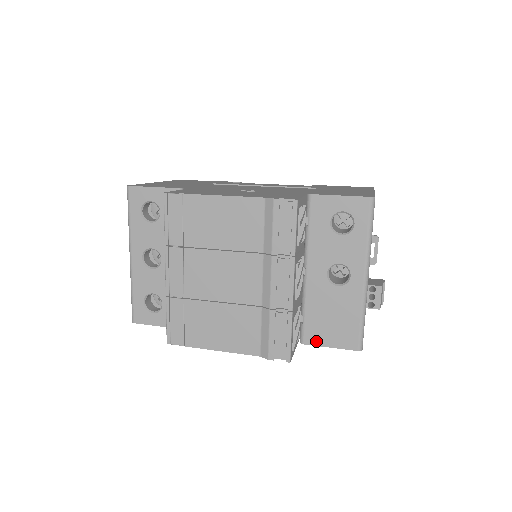
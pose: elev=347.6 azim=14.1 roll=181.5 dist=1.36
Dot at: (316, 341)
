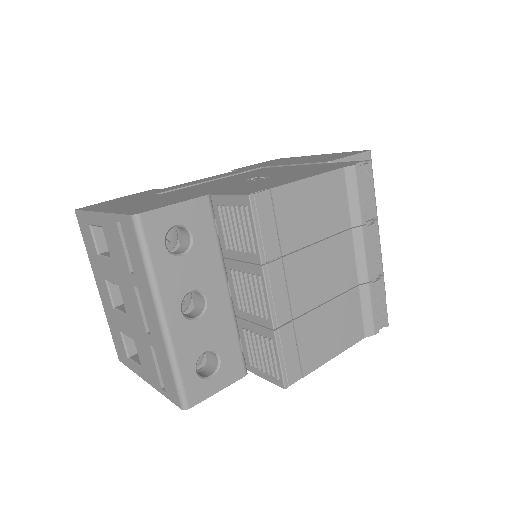
Dot at: occluded
